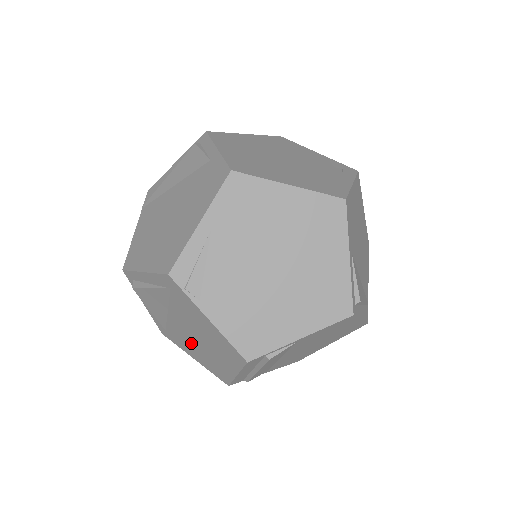
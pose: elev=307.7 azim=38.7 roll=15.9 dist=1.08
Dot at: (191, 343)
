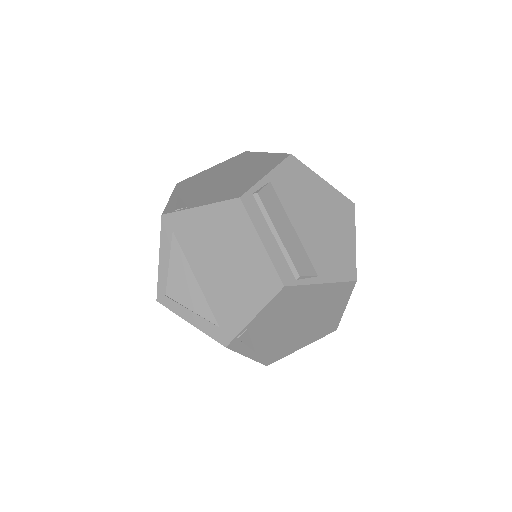
Dot at: (230, 288)
